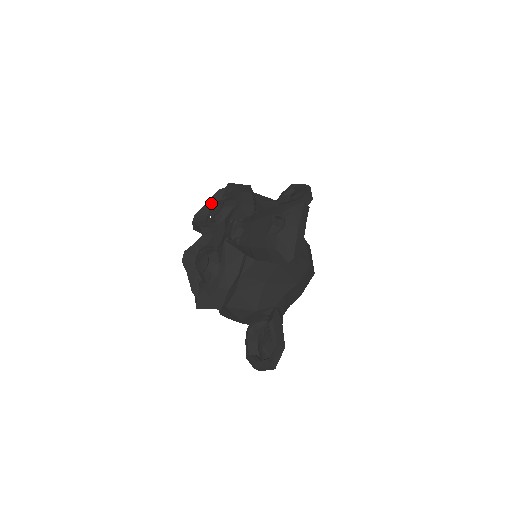
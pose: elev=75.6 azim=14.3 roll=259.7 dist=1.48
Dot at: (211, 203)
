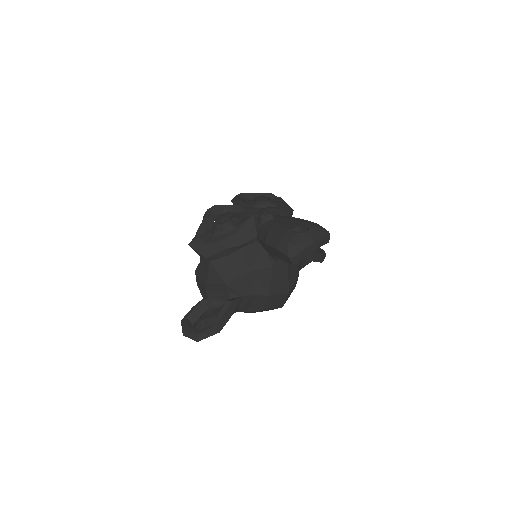
Dot at: occluded
